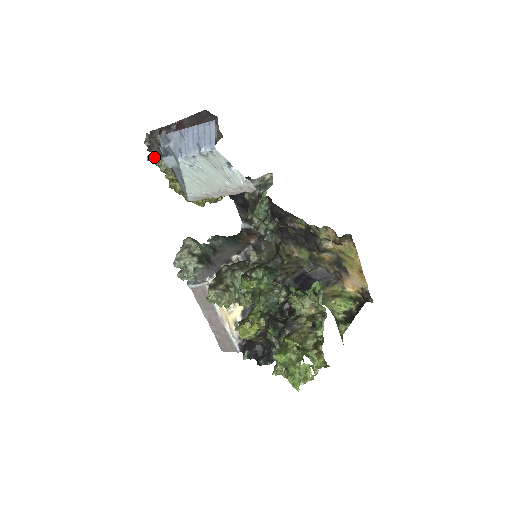
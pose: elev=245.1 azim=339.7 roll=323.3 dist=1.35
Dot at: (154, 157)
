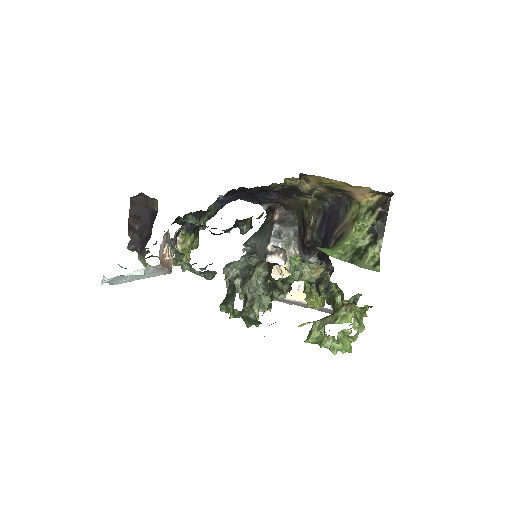
Dot at: occluded
